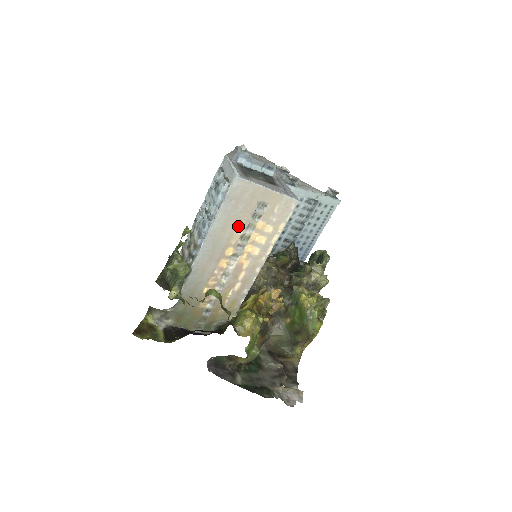
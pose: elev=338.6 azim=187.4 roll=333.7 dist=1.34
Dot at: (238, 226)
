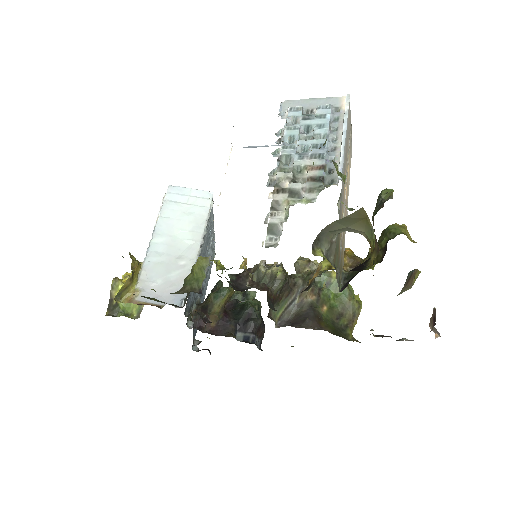
Dot at: (347, 149)
